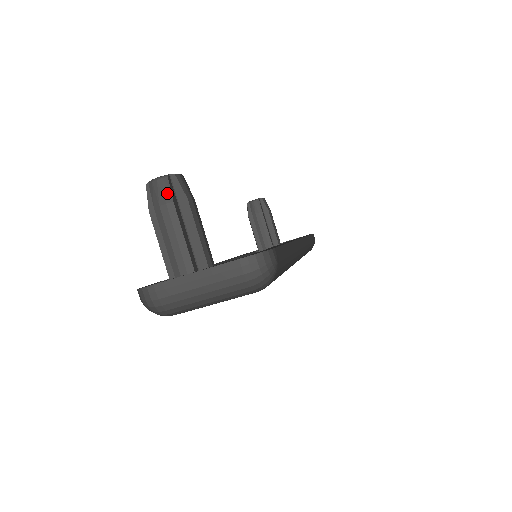
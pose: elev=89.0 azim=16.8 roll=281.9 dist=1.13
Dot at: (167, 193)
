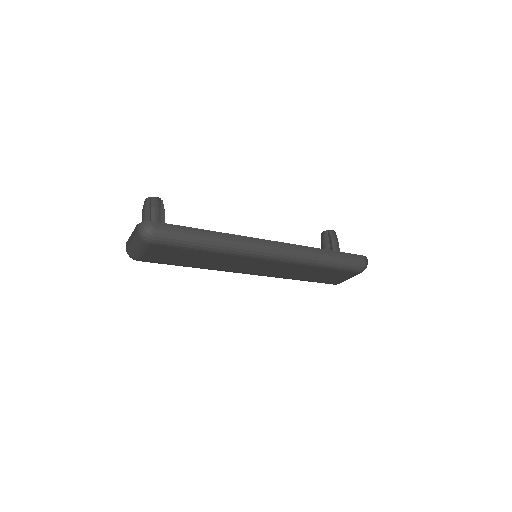
Dot at: (145, 205)
